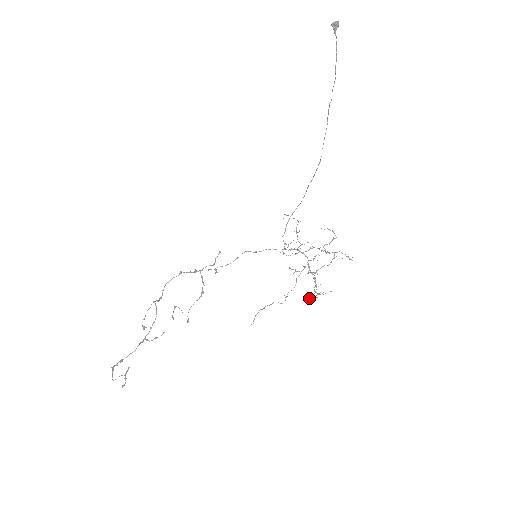
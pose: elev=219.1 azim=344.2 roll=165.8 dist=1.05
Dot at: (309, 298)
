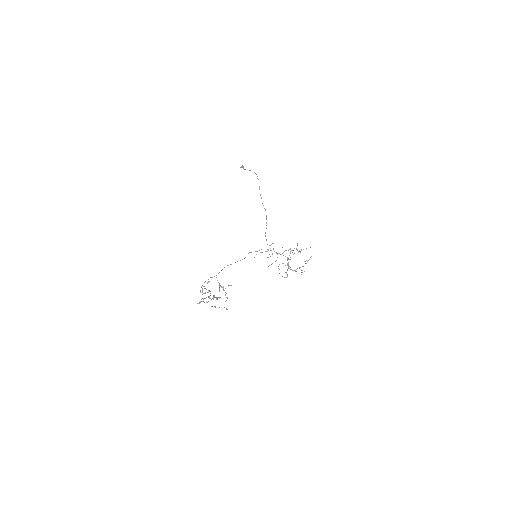
Dot at: (301, 272)
